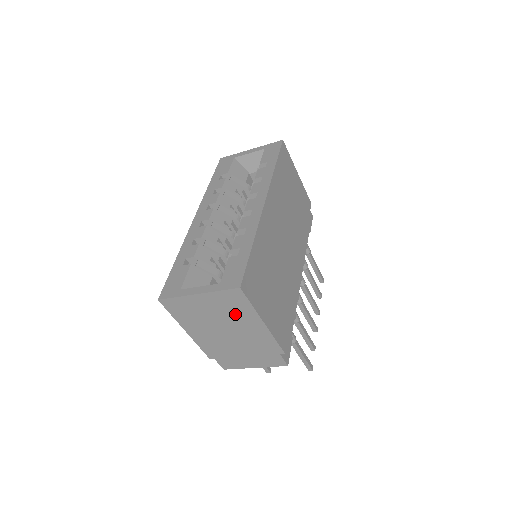
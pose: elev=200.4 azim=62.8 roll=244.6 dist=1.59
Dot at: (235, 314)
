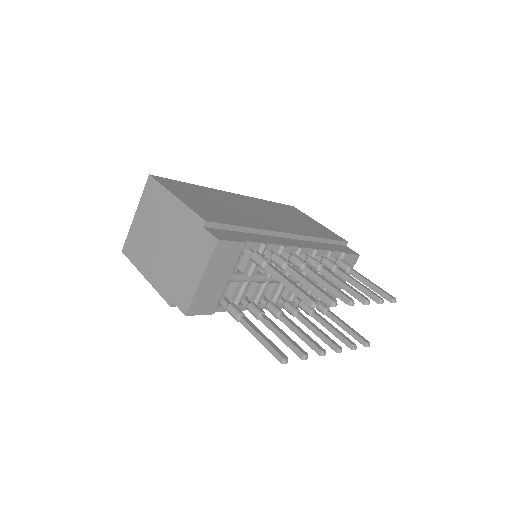
Dot at: (158, 209)
